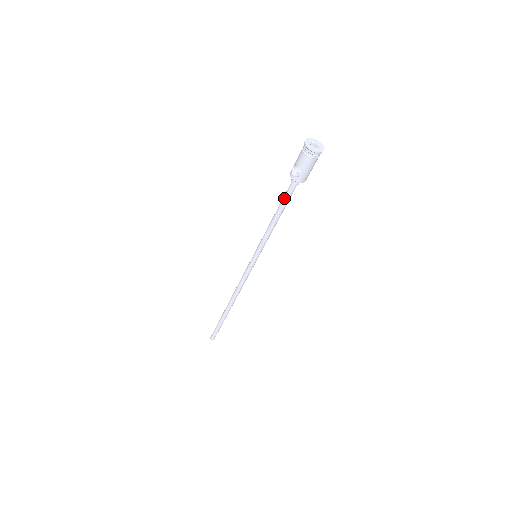
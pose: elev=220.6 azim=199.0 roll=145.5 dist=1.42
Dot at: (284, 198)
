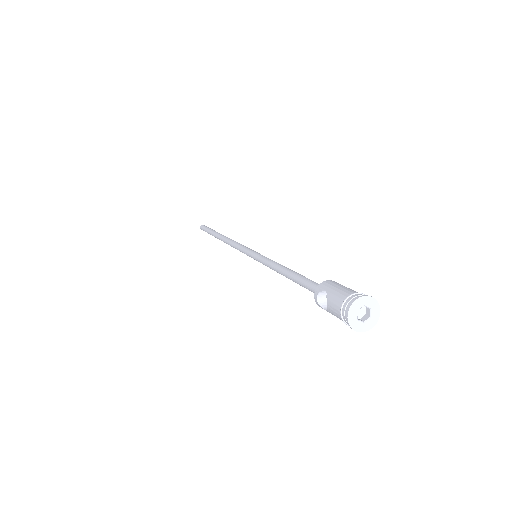
Dot at: (301, 283)
